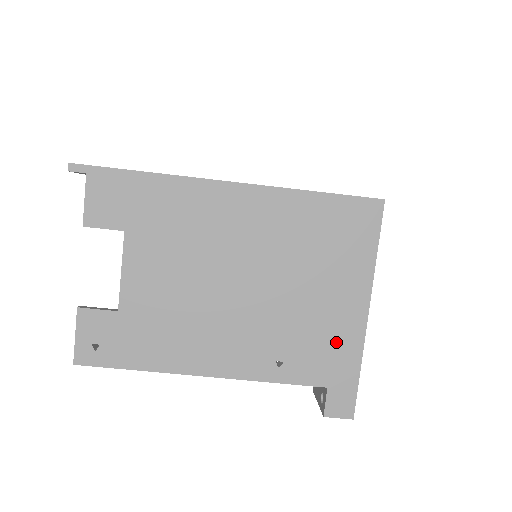
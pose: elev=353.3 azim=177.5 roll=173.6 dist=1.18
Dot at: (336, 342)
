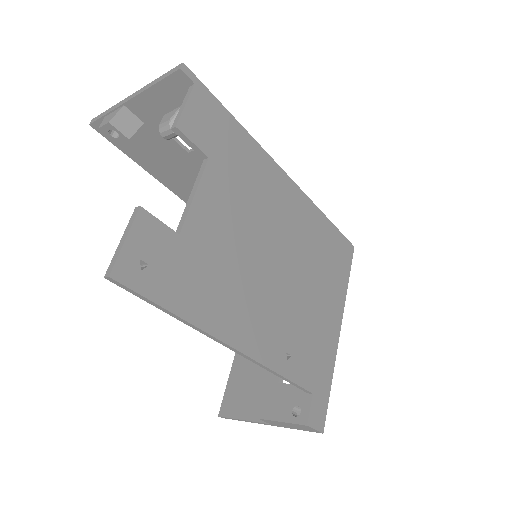
Dot at: (322, 349)
